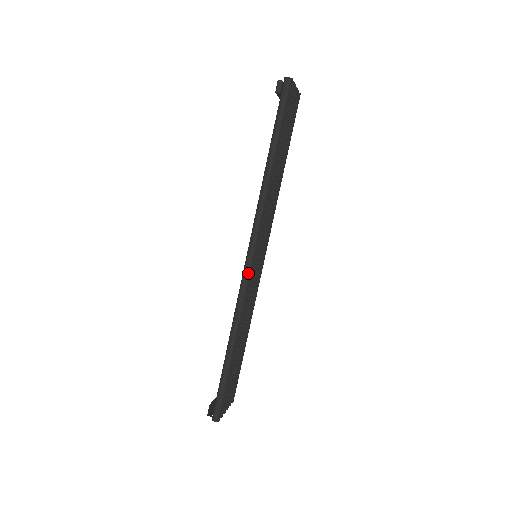
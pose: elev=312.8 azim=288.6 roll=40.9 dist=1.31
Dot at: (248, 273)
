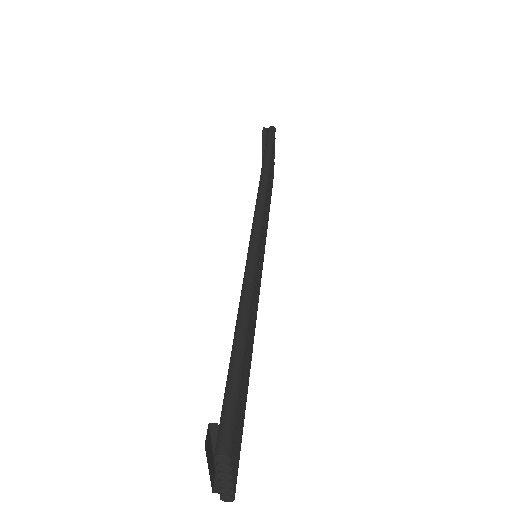
Dot at: (257, 240)
